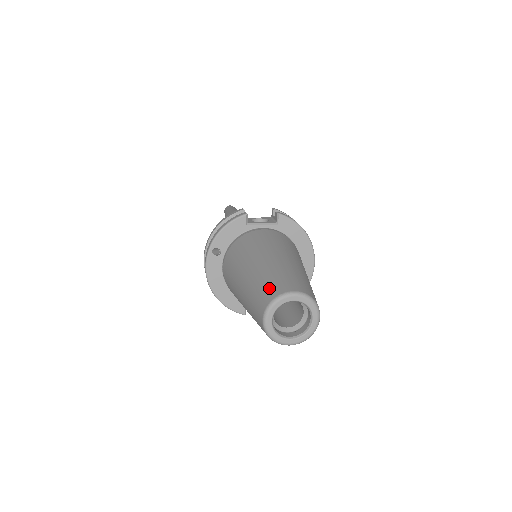
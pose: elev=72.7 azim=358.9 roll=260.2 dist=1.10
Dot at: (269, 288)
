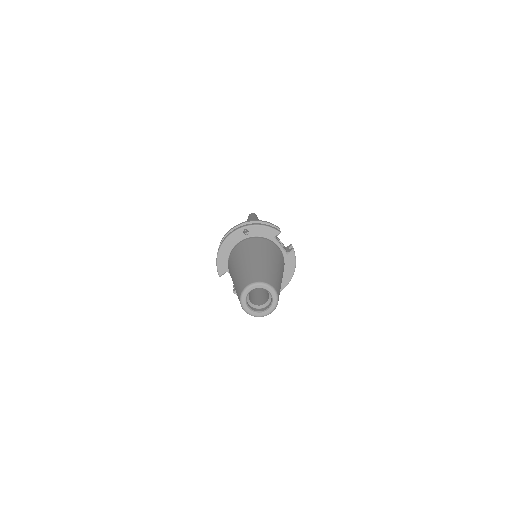
Dot at: (265, 276)
